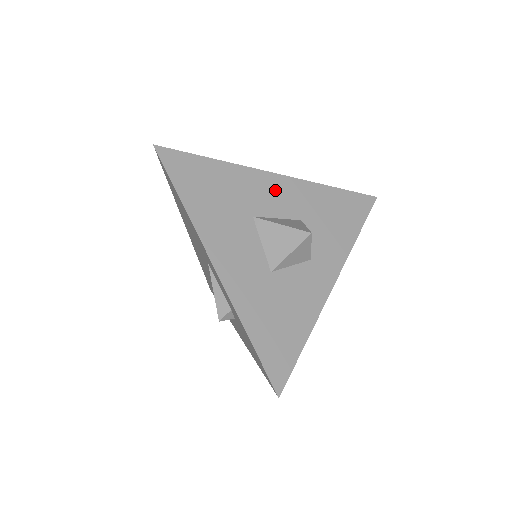
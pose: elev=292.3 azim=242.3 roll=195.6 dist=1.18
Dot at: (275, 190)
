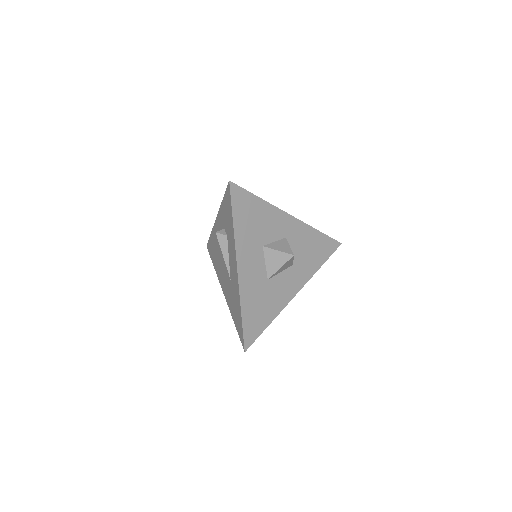
Dot at: occluded
